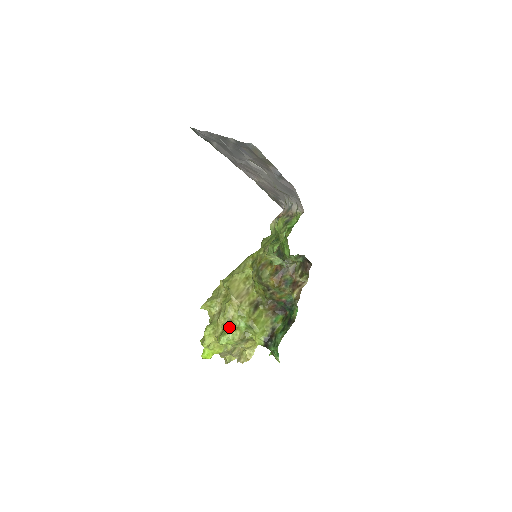
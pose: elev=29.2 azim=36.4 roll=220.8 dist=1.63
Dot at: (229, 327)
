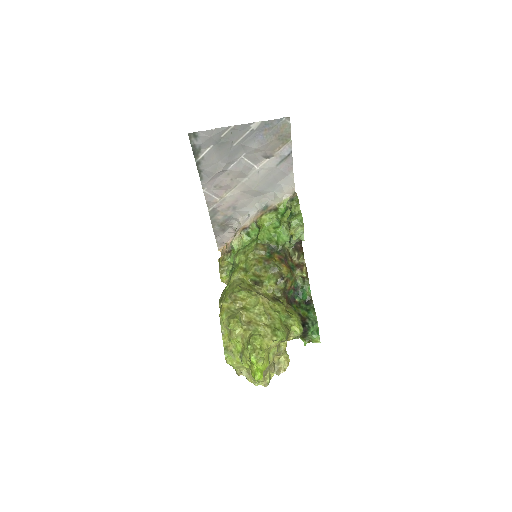
Dot at: (275, 323)
